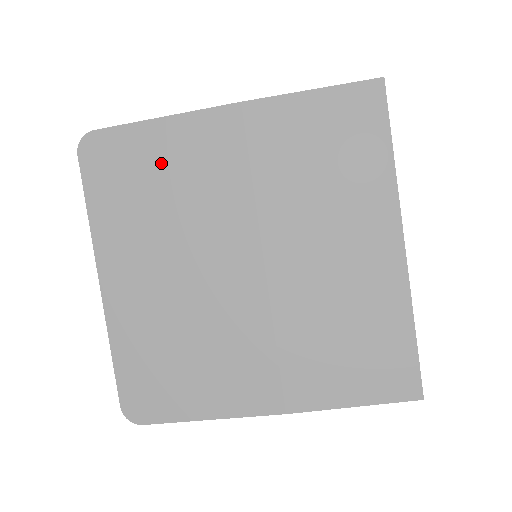
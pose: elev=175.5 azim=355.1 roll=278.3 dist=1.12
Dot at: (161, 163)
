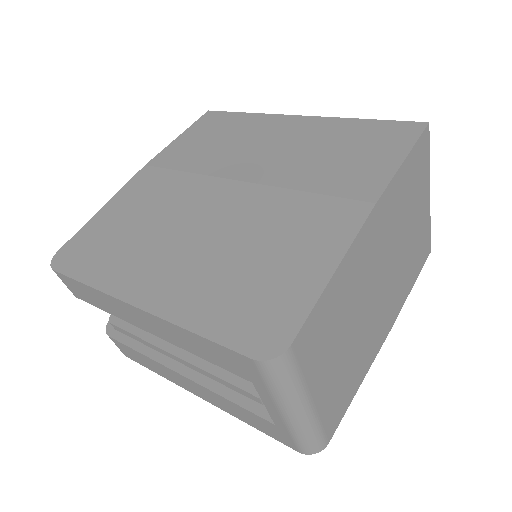
Dot at: (121, 219)
